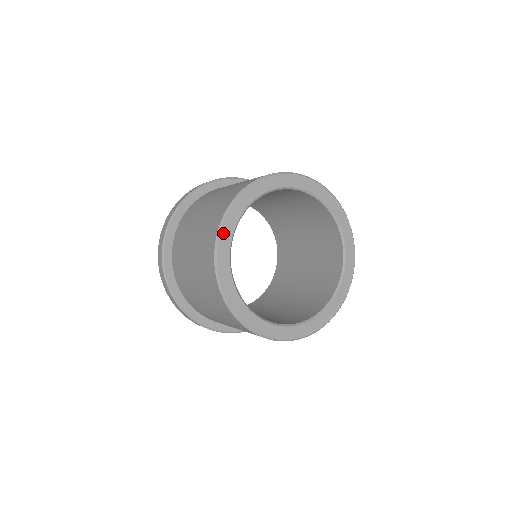
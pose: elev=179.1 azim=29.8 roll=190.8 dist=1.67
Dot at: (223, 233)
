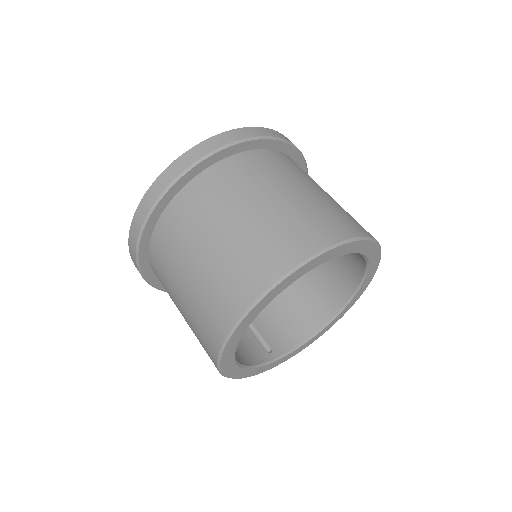
Dot at: (244, 376)
